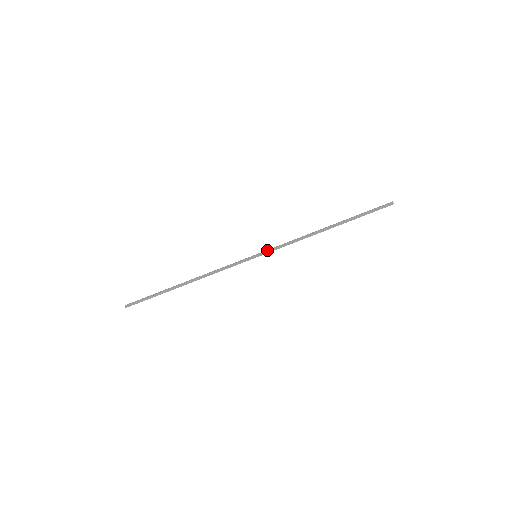
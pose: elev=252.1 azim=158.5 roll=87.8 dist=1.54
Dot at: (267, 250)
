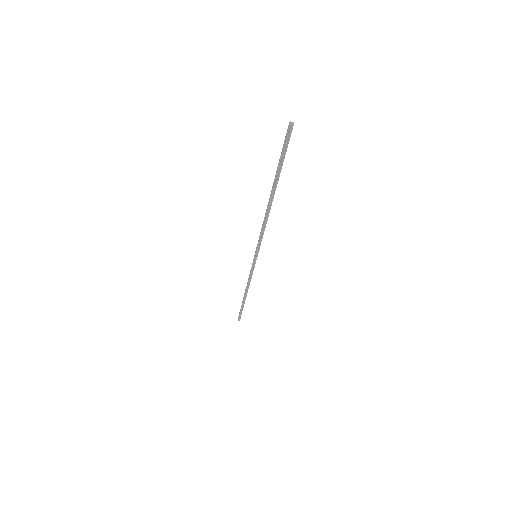
Dot at: (256, 249)
